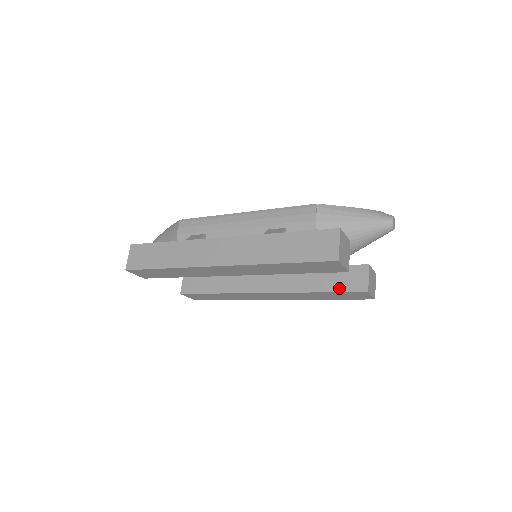
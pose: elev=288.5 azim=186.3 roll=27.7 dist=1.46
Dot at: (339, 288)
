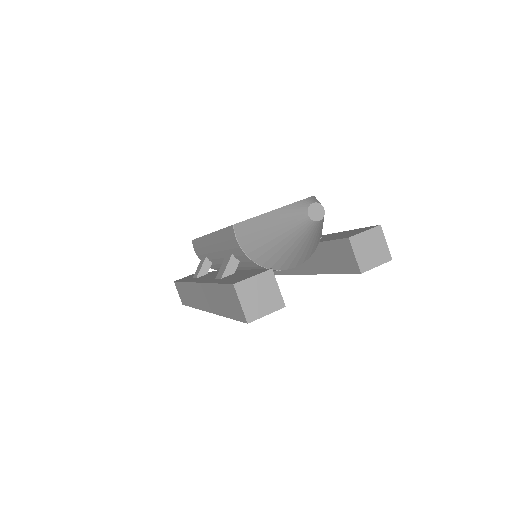
Dot at: (338, 269)
